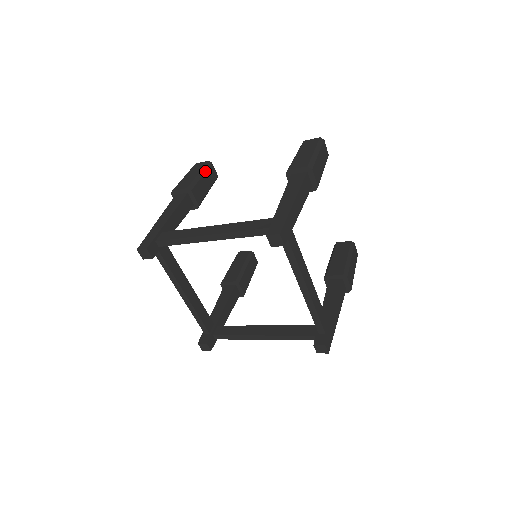
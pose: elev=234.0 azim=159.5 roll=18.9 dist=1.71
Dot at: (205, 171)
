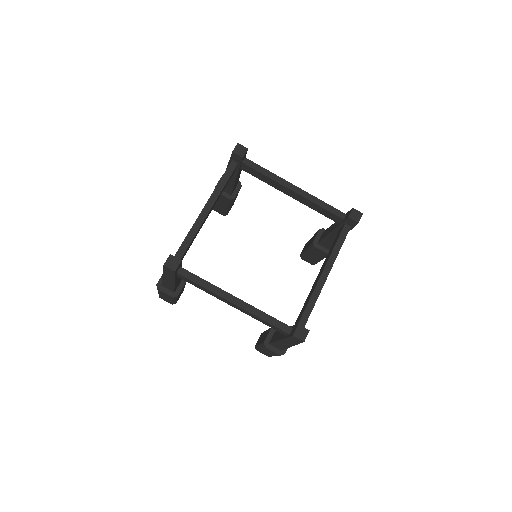
Dot at: occluded
